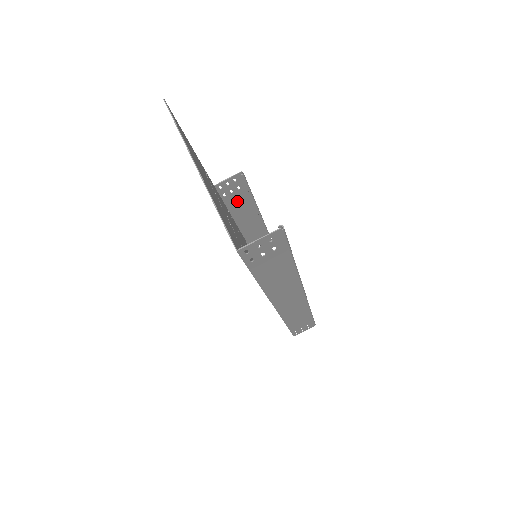
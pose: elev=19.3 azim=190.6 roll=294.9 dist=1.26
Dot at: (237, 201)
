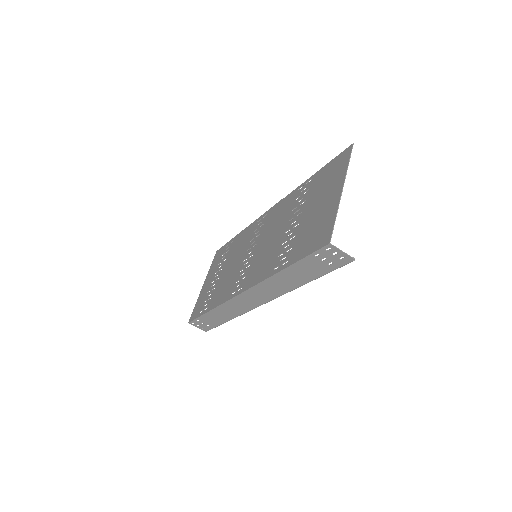
Dot at: occluded
